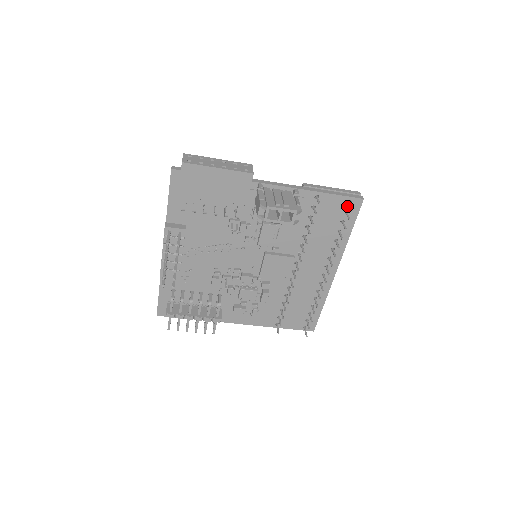
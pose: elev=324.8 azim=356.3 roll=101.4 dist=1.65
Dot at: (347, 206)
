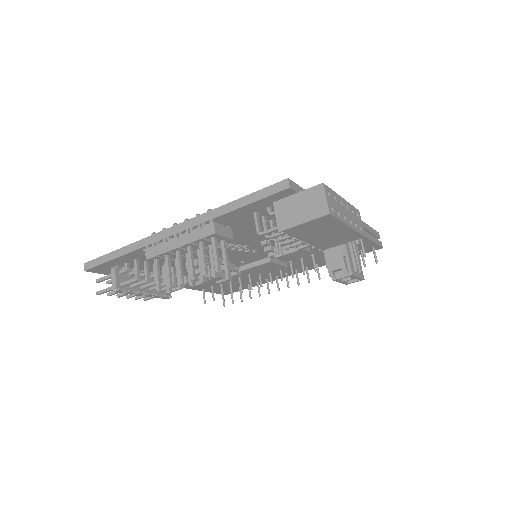
Dot at: (367, 248)
